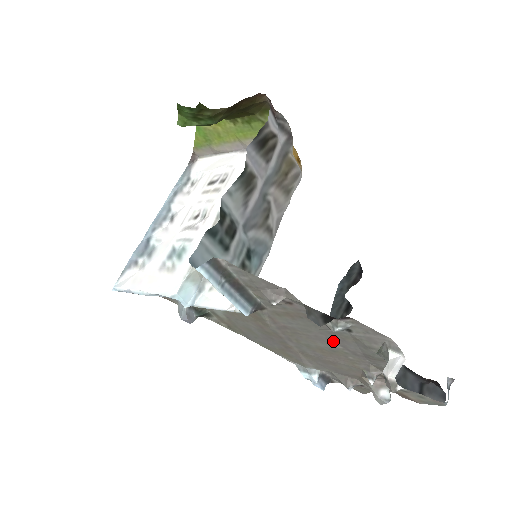
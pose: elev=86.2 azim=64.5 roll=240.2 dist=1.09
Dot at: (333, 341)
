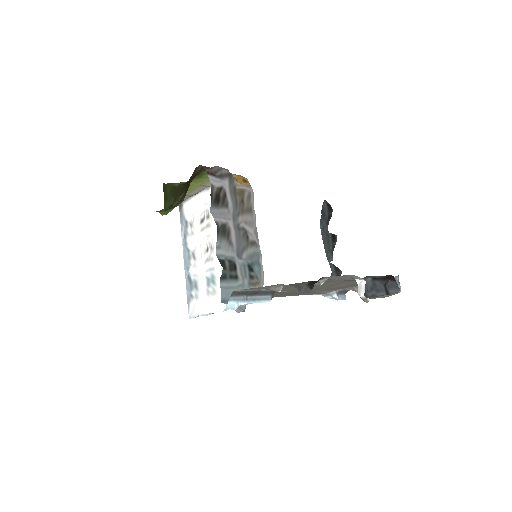
Dot at: (327, 283)
